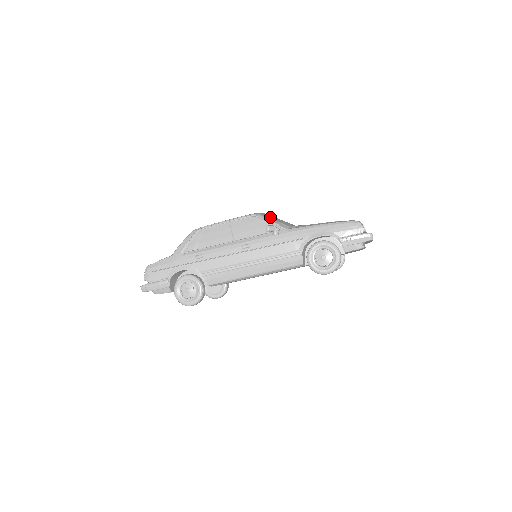
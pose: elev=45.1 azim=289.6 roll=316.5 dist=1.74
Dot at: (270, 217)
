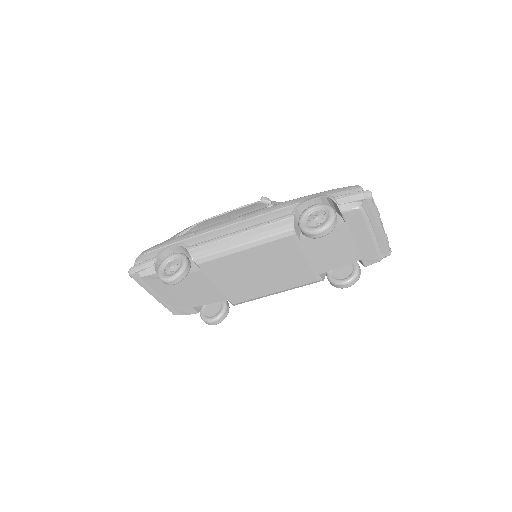
Dot at: occluded
